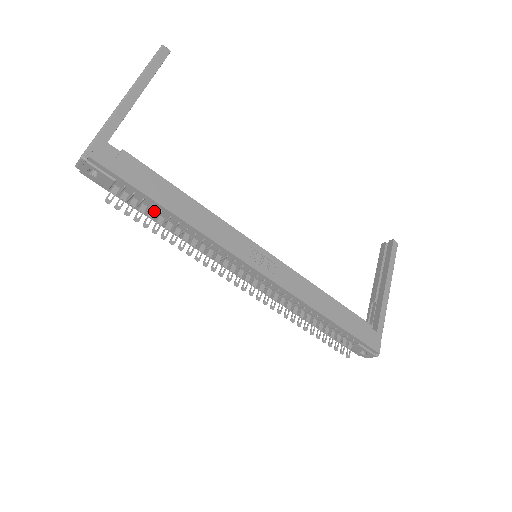
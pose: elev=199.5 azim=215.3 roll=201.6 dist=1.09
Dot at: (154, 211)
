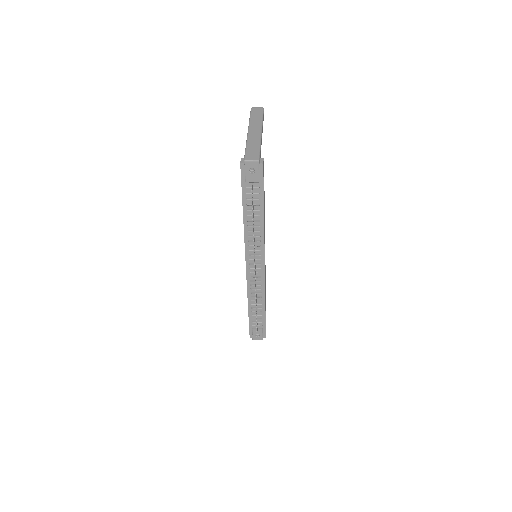
Dot at: (253, 207)
